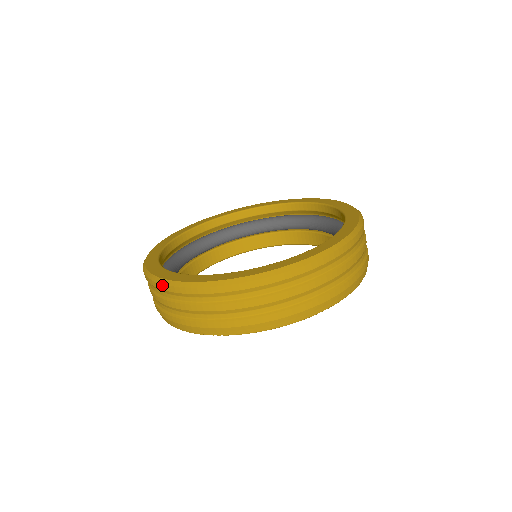
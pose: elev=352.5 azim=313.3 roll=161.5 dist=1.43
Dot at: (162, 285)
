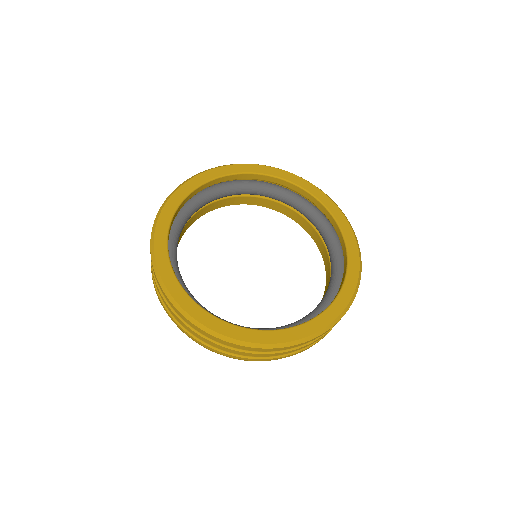
Dot at: (269, 349)
